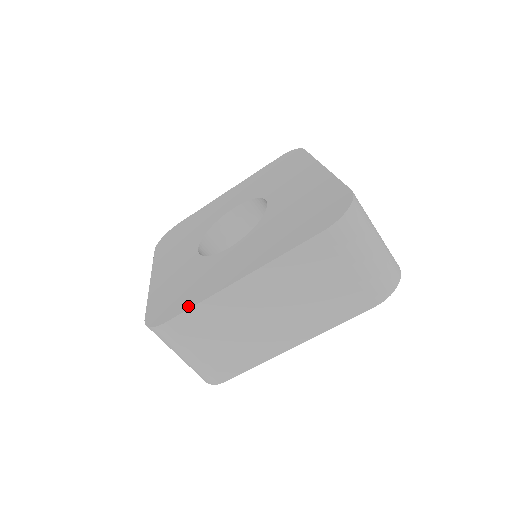
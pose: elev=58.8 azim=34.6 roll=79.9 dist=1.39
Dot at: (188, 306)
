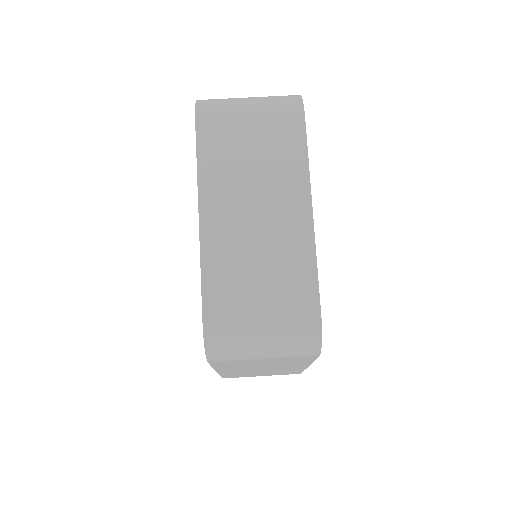
Dot at: (201, 288)
